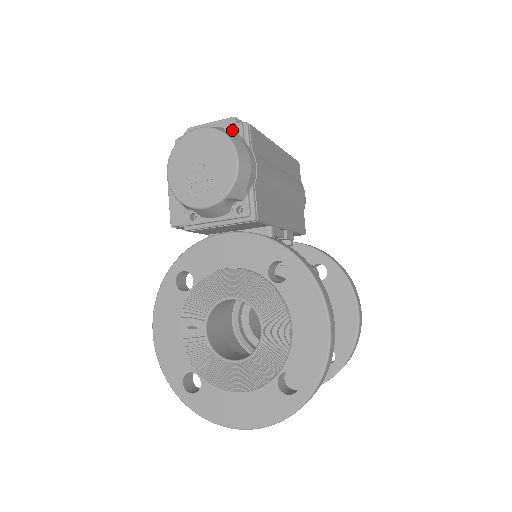
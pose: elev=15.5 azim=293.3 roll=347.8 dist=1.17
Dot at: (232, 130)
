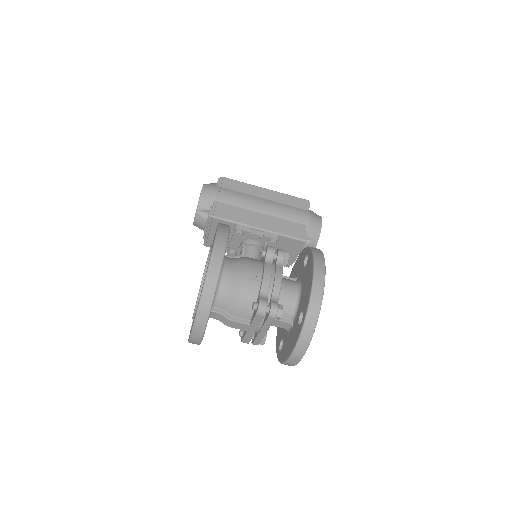
Dot at: occluded
